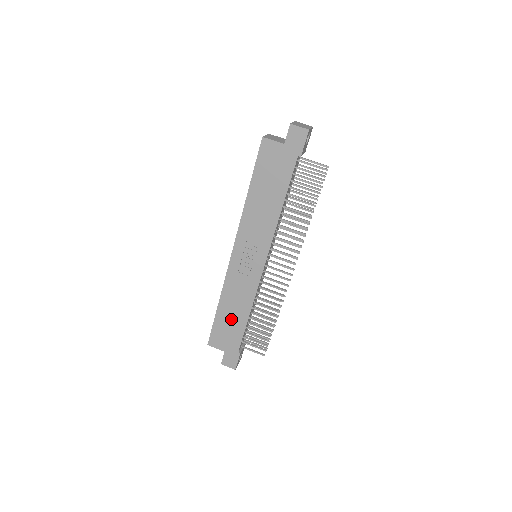
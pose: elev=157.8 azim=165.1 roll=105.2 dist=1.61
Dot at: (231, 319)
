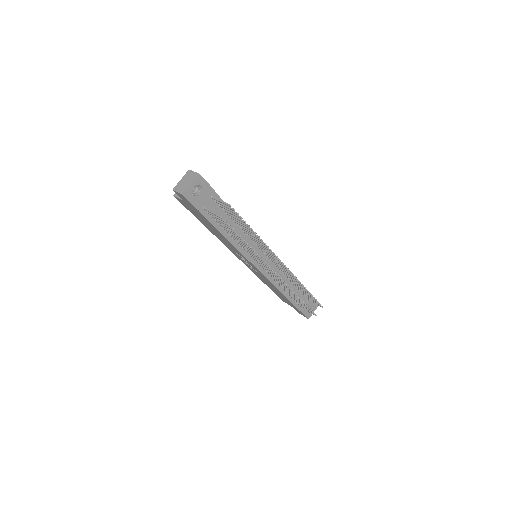
Dot at: (277, 292)
